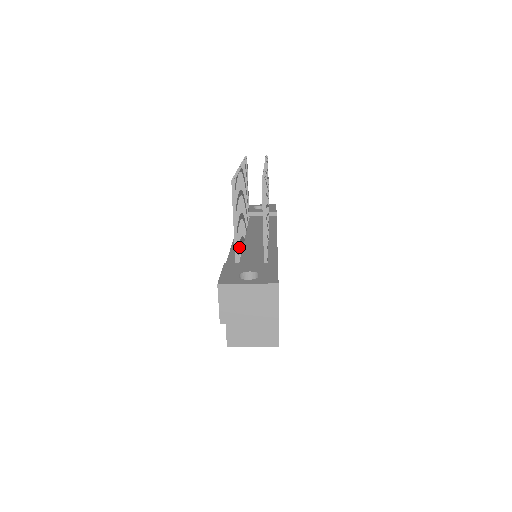
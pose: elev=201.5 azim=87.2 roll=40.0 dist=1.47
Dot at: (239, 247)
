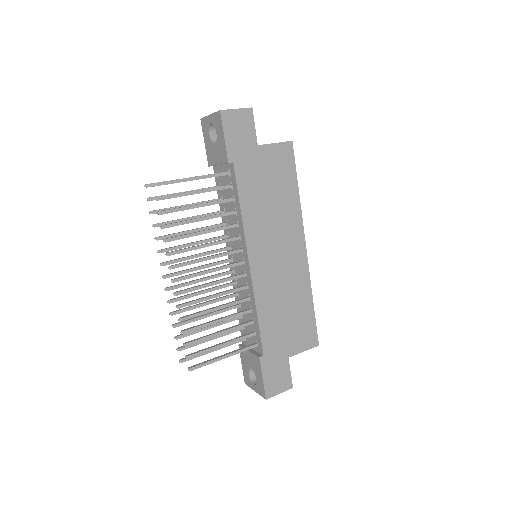
Dot at: occluded
